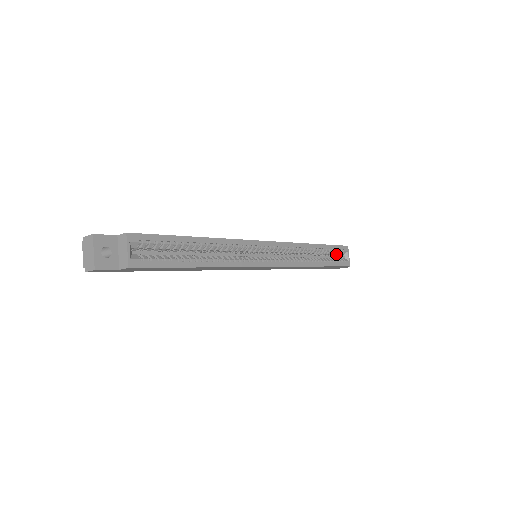
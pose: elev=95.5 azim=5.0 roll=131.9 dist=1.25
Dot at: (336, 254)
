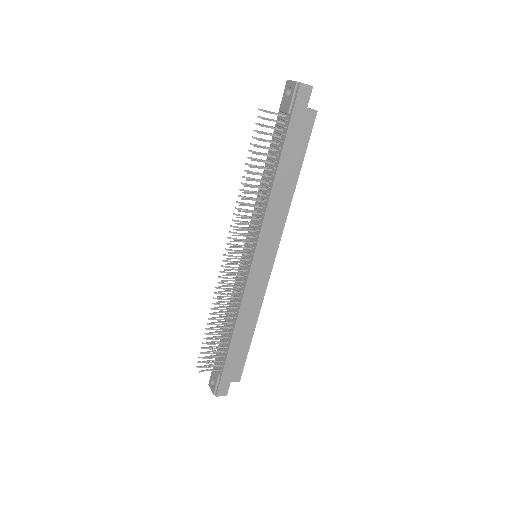
Dot at: occluded
